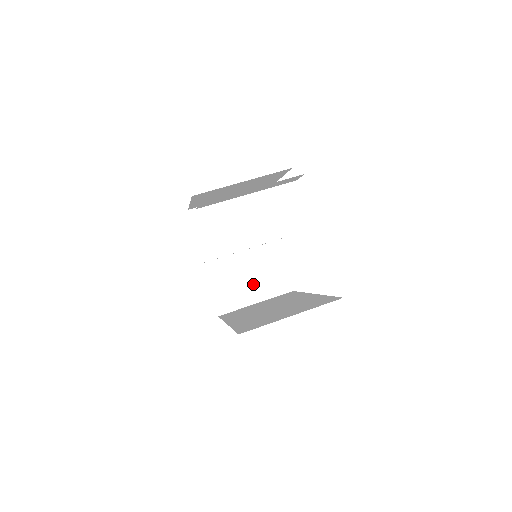
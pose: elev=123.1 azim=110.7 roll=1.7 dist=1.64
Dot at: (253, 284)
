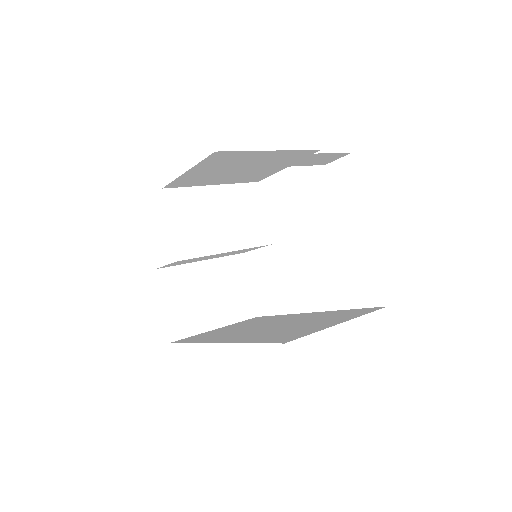
Dot at: (214, 304)
